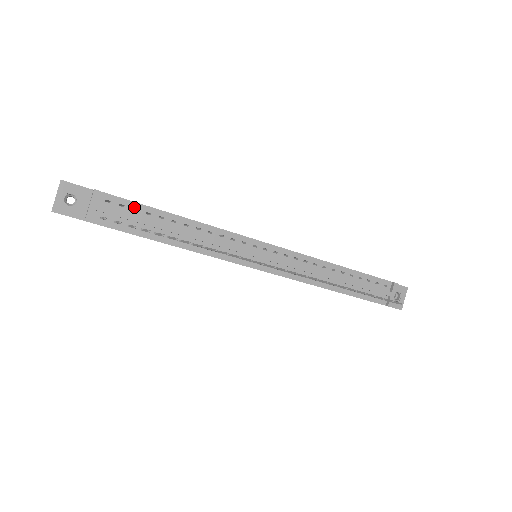
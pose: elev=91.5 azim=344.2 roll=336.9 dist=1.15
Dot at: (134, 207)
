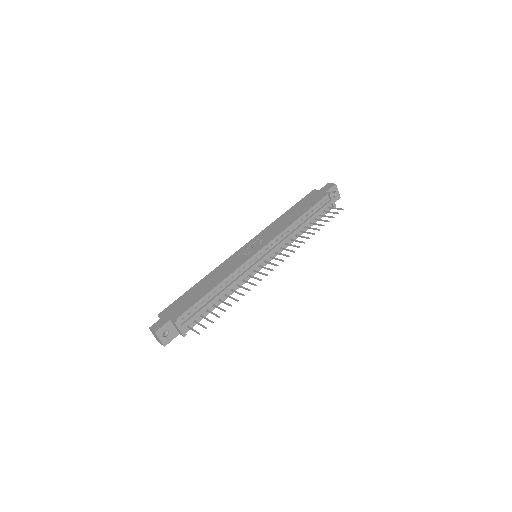
Dot at: (194, 307)
